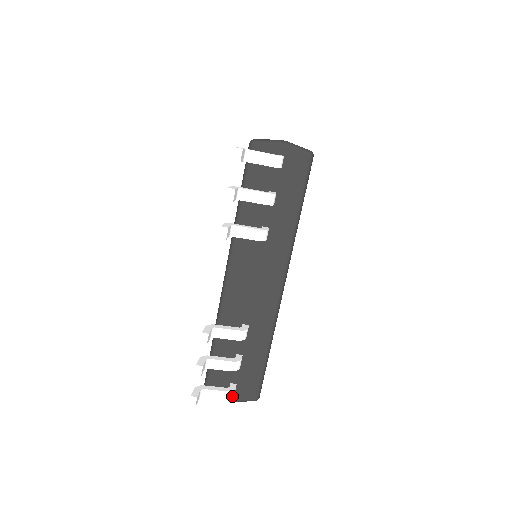
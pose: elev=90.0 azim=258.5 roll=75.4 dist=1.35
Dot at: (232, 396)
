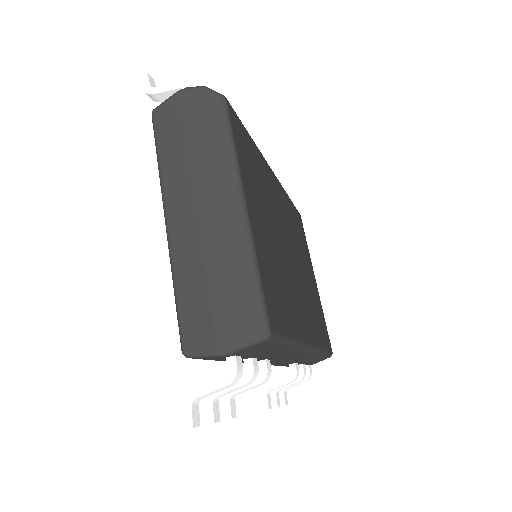
Dot at: (310, 376)
